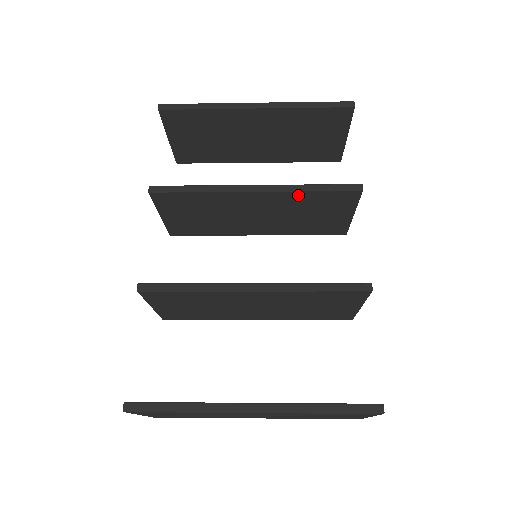
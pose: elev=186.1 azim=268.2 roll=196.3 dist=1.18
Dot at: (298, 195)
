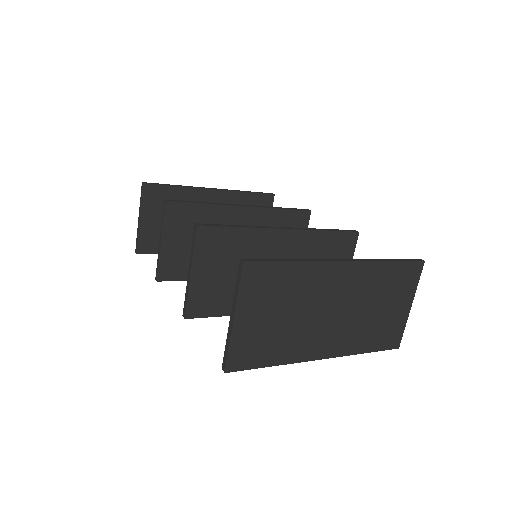
Dot at: (272, 214)
